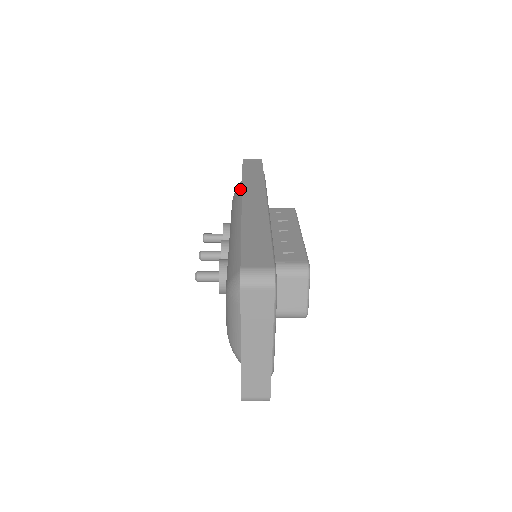
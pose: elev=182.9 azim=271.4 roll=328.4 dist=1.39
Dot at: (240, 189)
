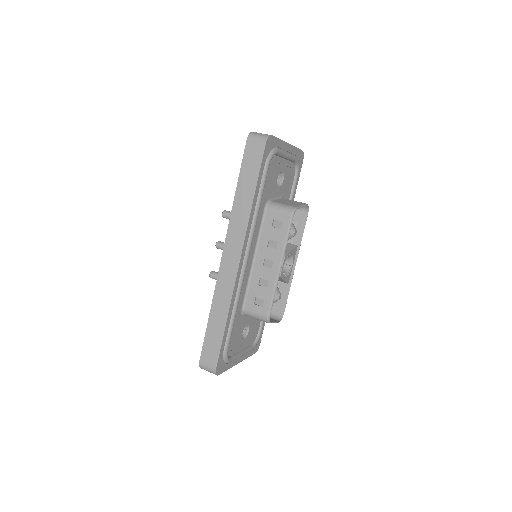
Dot at: occluded
